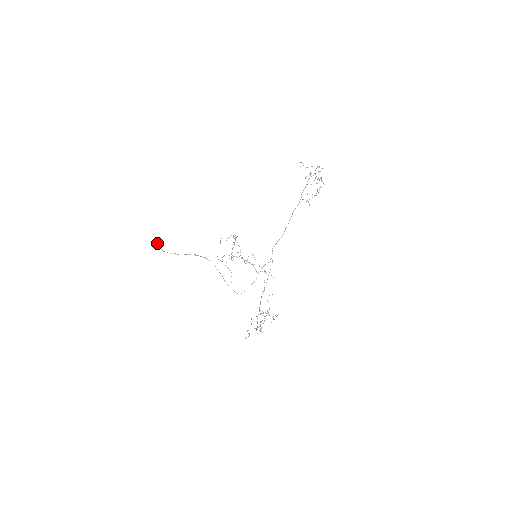
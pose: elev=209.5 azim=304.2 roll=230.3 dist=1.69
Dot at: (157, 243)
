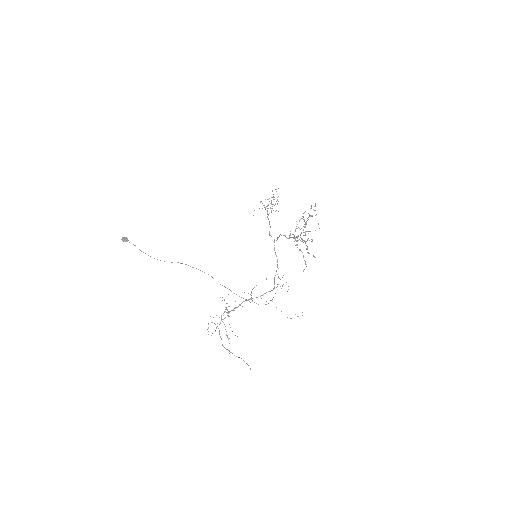
Dot at: (122, 239)
